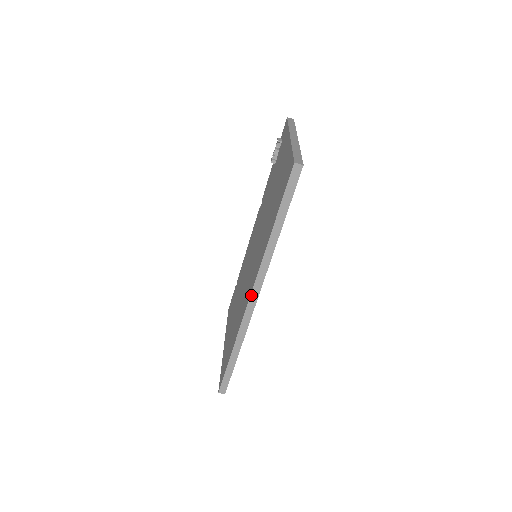
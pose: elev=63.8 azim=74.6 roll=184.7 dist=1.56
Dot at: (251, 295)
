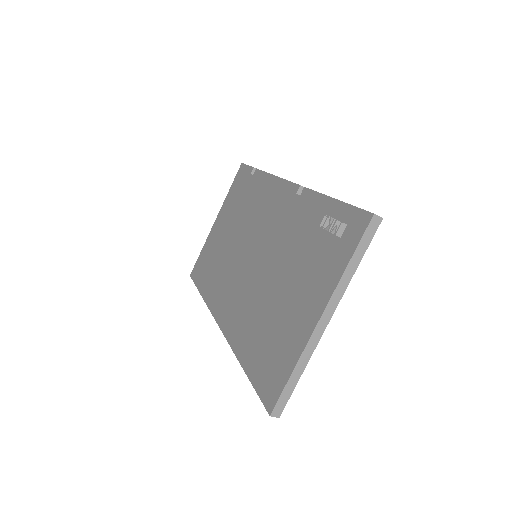
Dot at: (219, 326)
